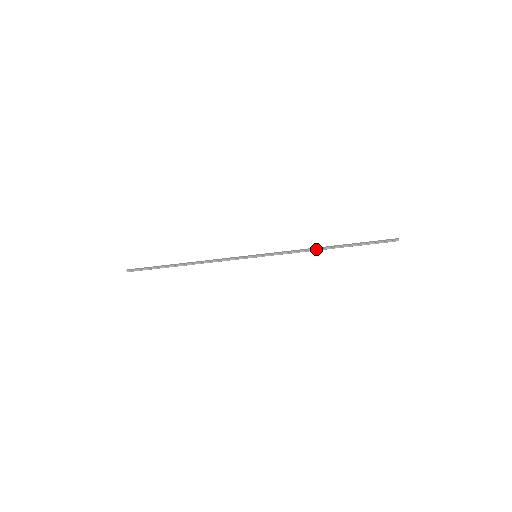
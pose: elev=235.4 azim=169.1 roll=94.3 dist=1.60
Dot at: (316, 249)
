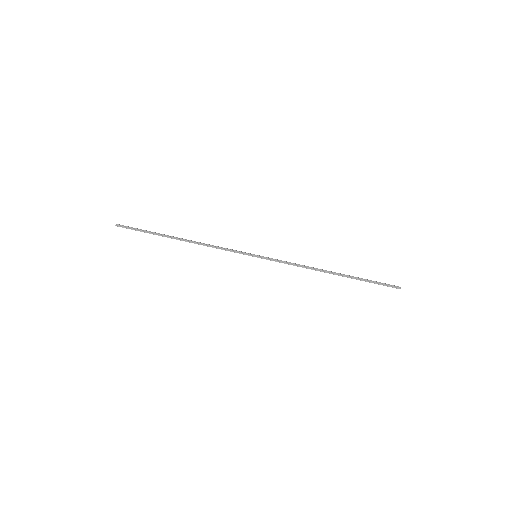
Dot at: (318, 269)
